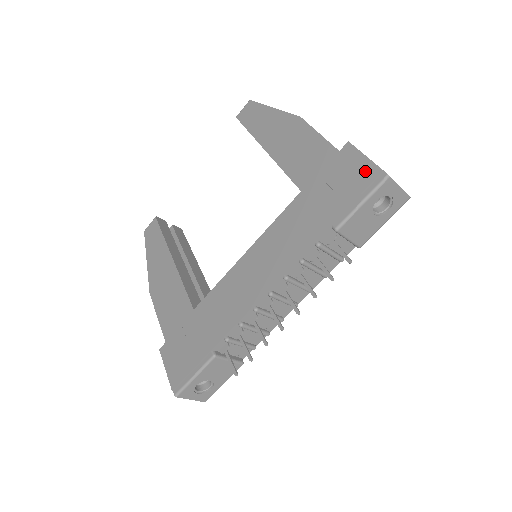
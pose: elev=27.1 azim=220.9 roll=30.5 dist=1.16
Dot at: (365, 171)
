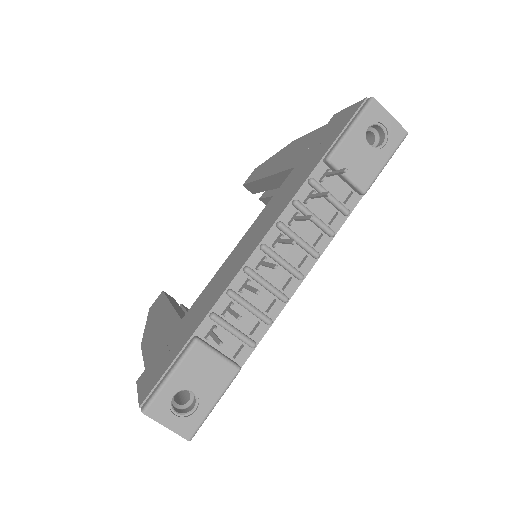
Dot at: (350, 111)
